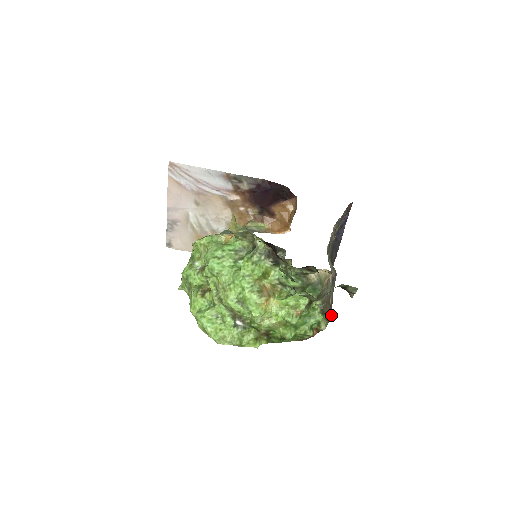
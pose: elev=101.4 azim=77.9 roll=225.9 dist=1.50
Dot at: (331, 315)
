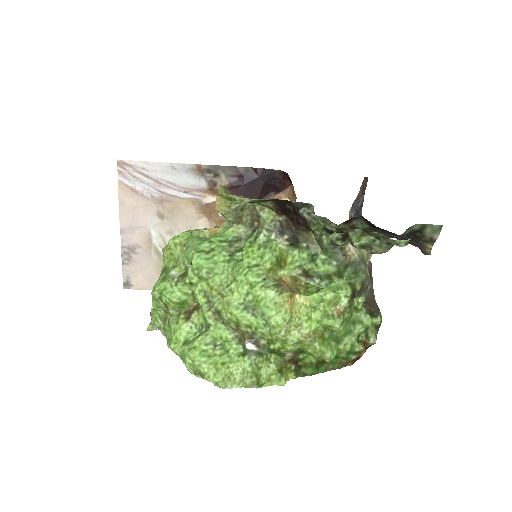
Dot at: (381, 317)
